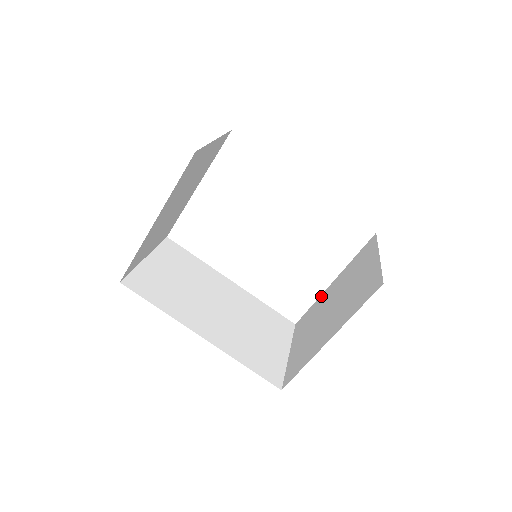
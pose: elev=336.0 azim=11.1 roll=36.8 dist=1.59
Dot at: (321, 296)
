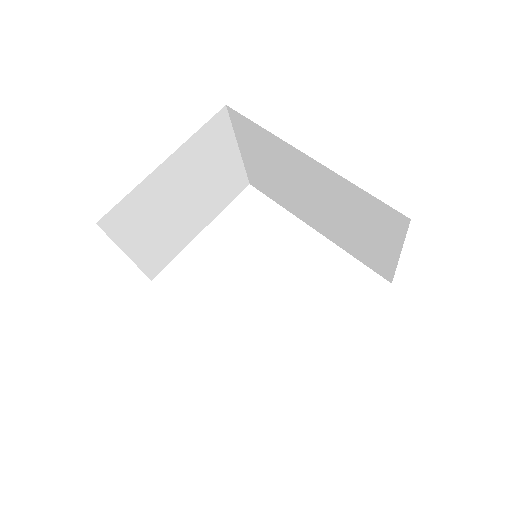
Dot at: occluded
